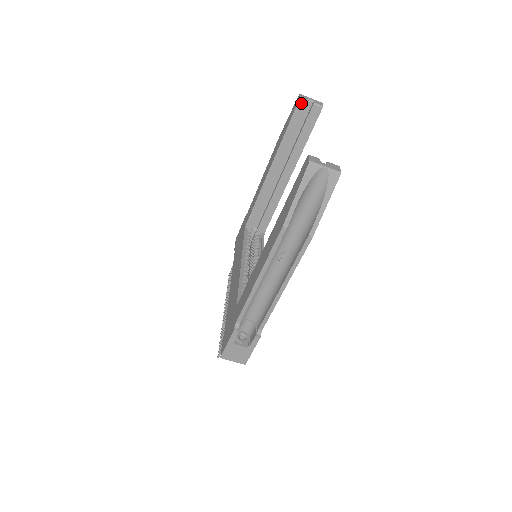
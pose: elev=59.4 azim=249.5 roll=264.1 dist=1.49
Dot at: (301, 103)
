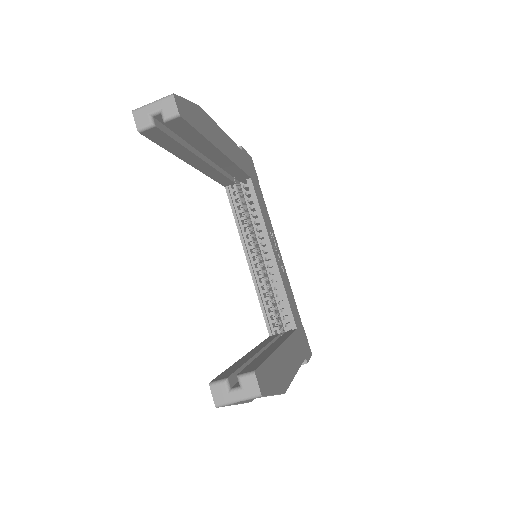
Dot at: (147, 132)
